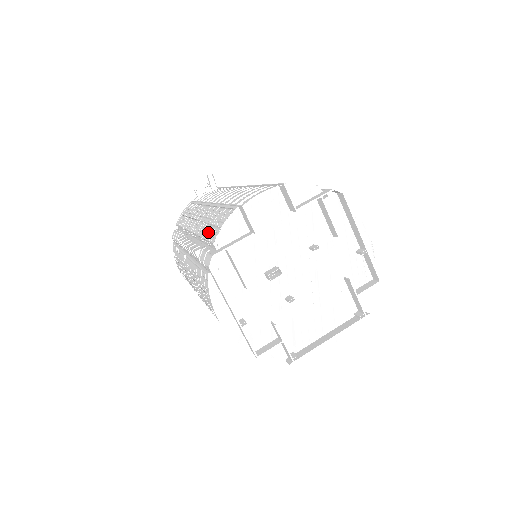
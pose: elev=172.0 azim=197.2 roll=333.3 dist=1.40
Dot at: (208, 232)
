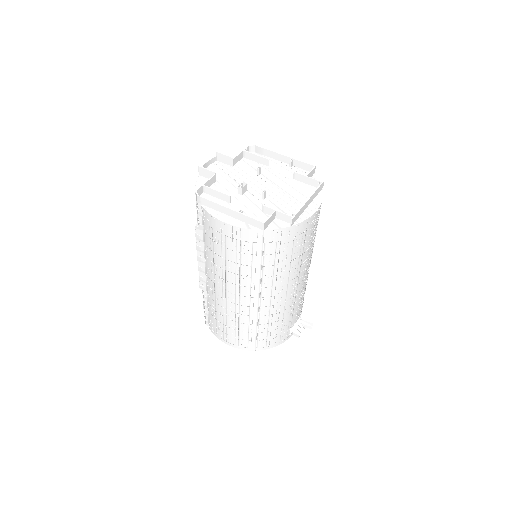
Dot at: occluded
